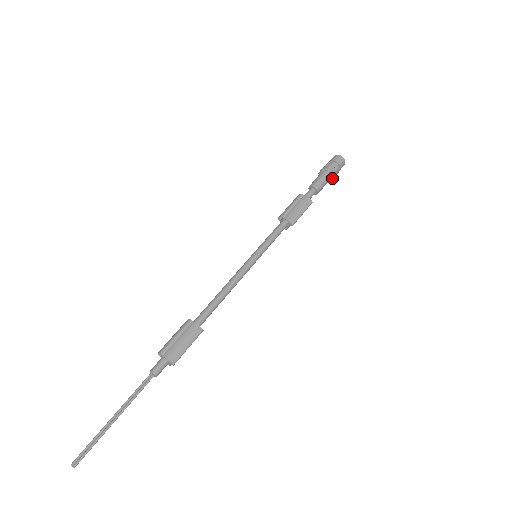
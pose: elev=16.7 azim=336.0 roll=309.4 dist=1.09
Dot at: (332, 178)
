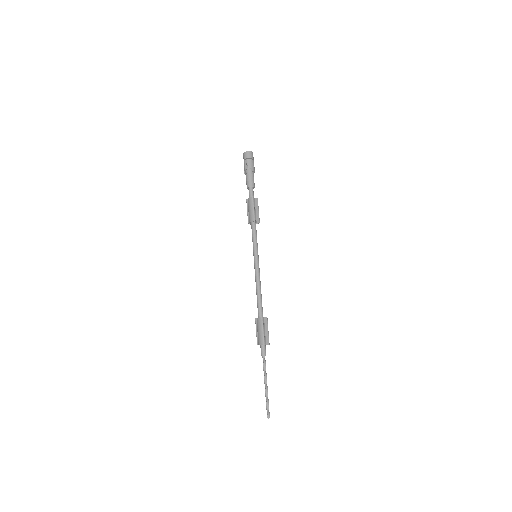
Dot at: (252, 169)
